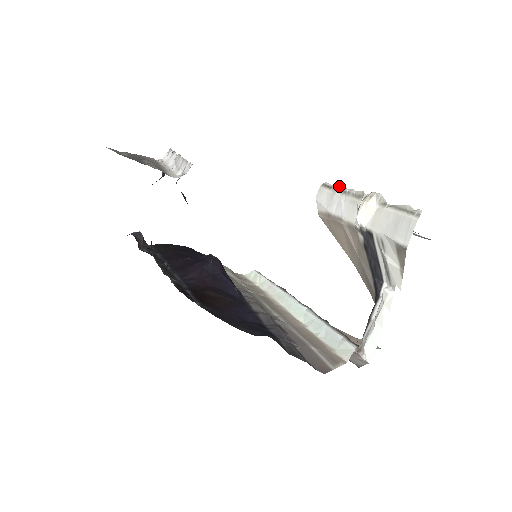
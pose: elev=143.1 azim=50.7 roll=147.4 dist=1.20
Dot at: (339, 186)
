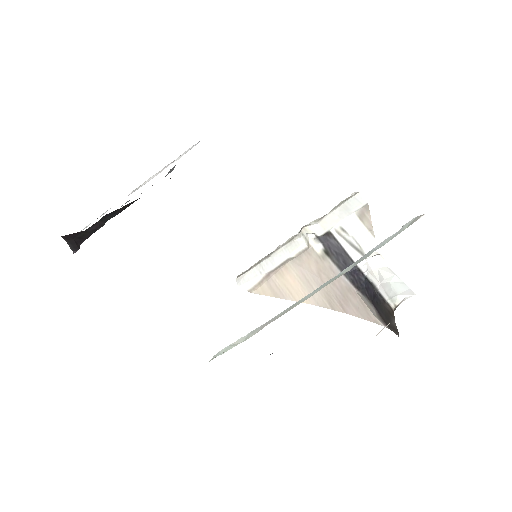
Dot at: (260, 260)
